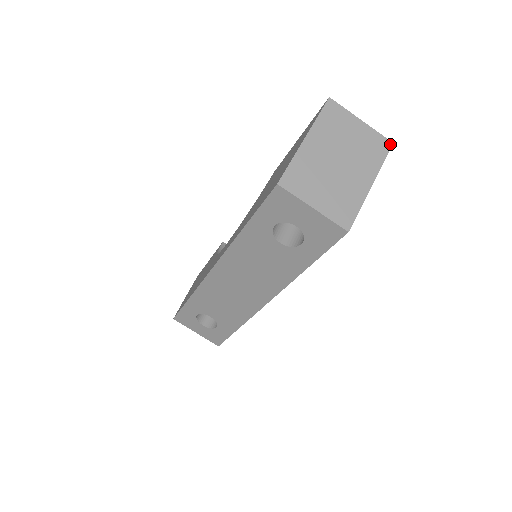
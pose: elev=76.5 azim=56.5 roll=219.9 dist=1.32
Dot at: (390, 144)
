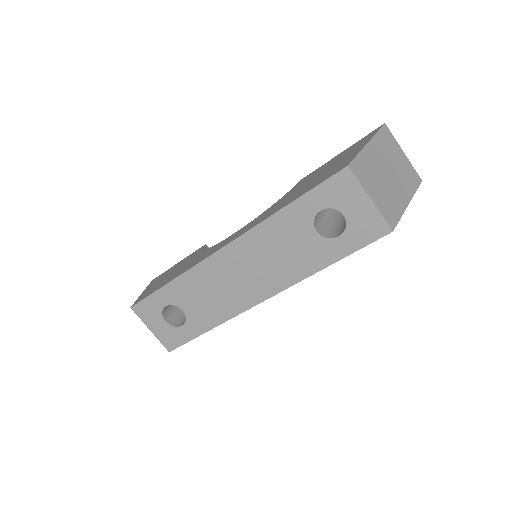
Dot at: (420, 180)
